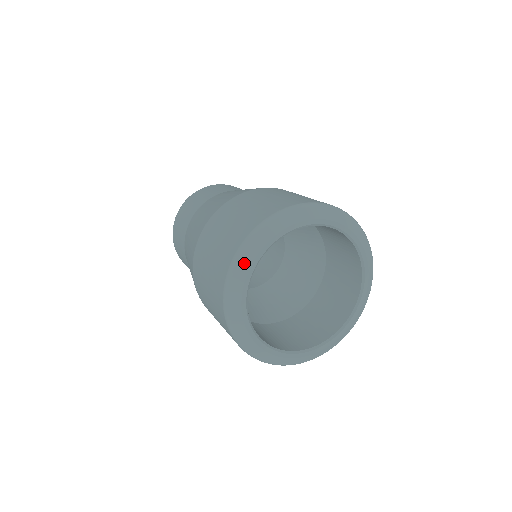
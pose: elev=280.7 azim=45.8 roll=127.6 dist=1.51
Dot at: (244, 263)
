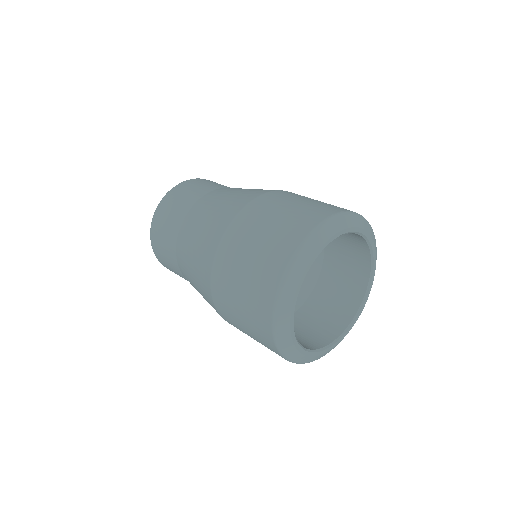
Dot at: (286, 306)
